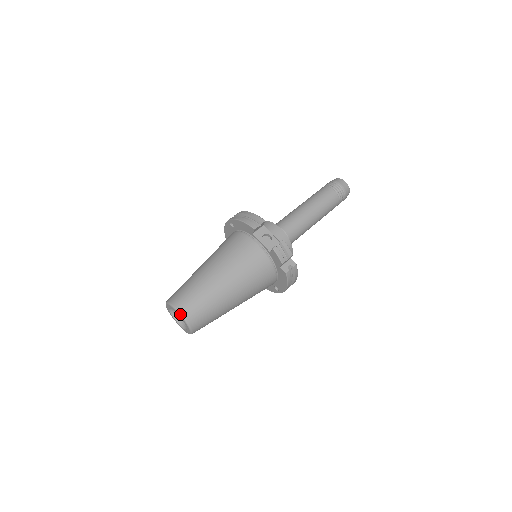
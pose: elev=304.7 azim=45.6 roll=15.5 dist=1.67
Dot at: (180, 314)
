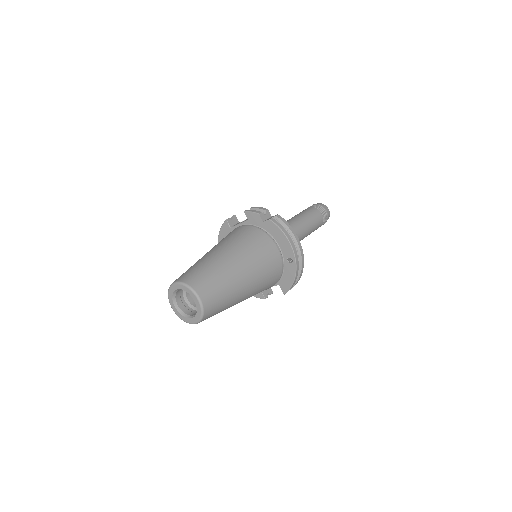
Dot at: (175, 283)
